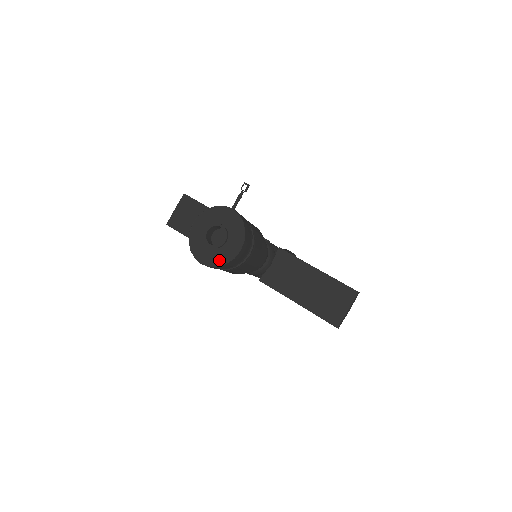
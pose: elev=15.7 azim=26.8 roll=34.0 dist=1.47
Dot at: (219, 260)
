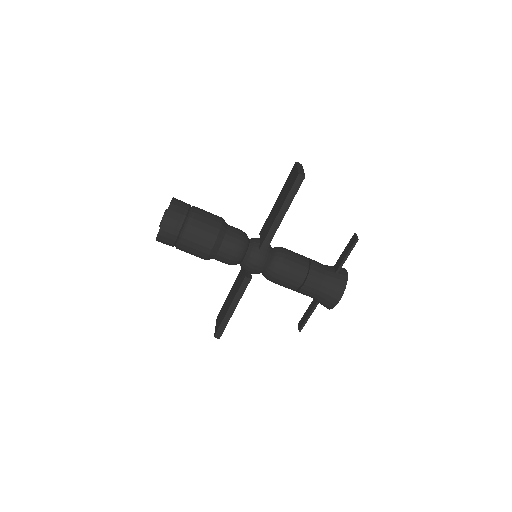
Dot at: (165, 215)
